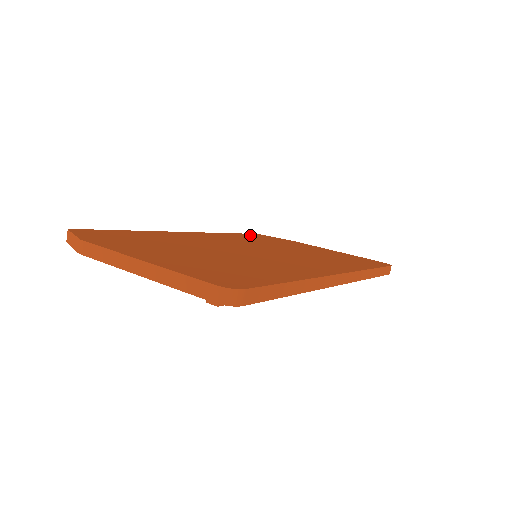
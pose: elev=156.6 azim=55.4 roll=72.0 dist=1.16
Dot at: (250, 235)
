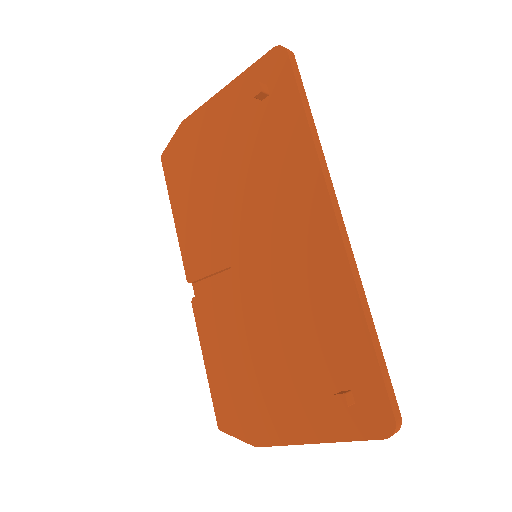
Dot at: occluded
